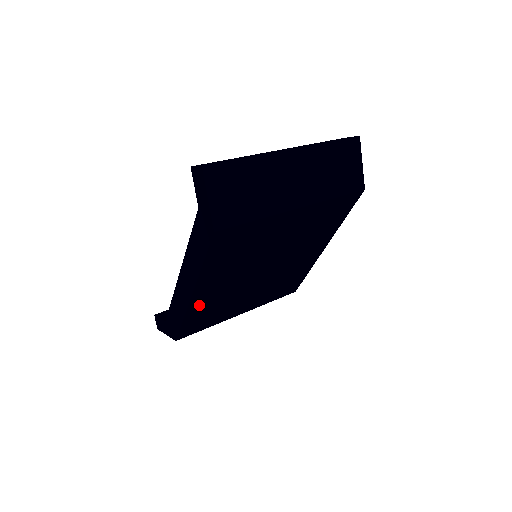
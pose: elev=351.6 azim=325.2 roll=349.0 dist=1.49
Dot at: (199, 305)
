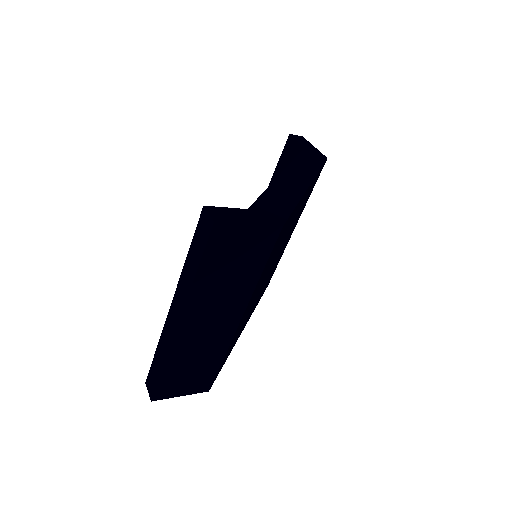
Dot at: (255, 306)
